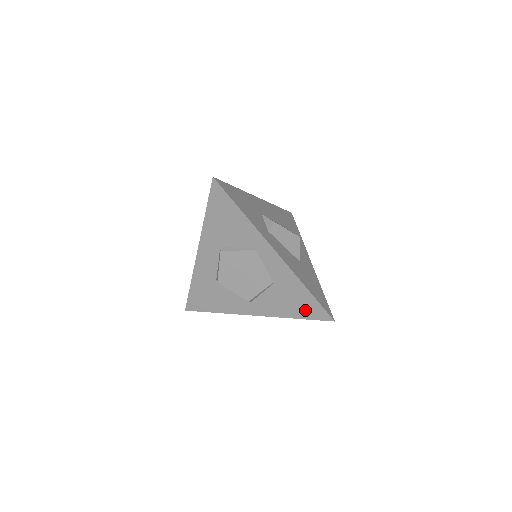
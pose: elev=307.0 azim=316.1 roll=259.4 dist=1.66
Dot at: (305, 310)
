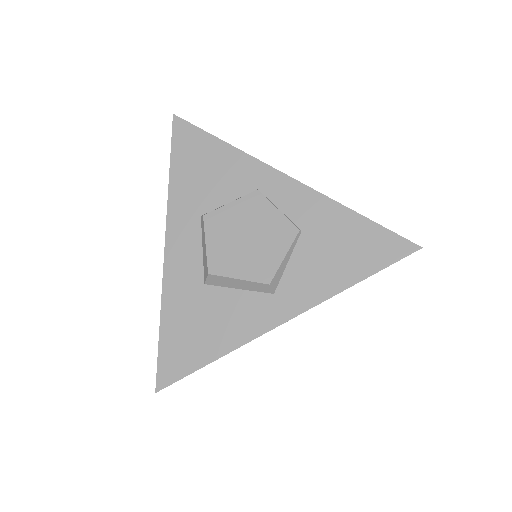
Dot at: (367, 255)
